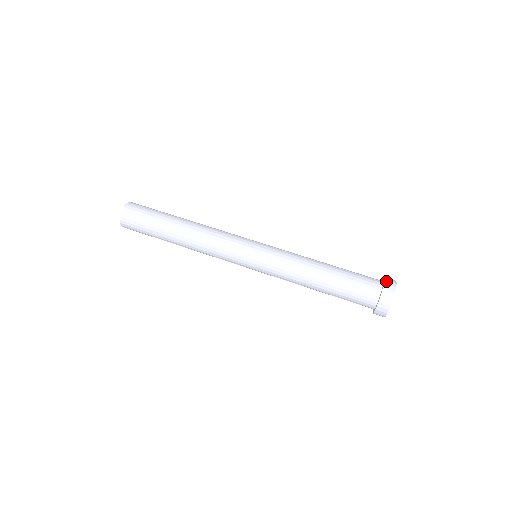
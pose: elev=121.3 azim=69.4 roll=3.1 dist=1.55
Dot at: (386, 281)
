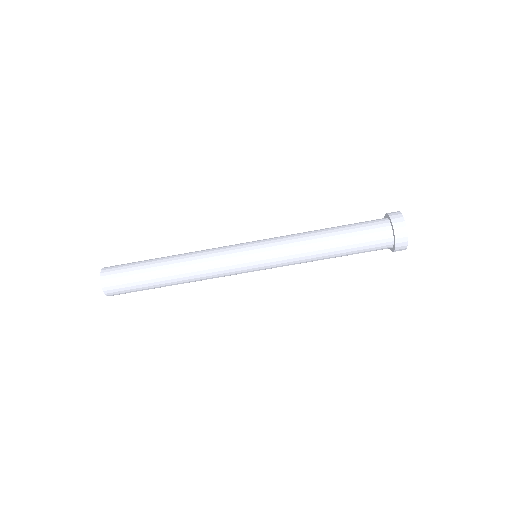
Dot at: (397, 239)
